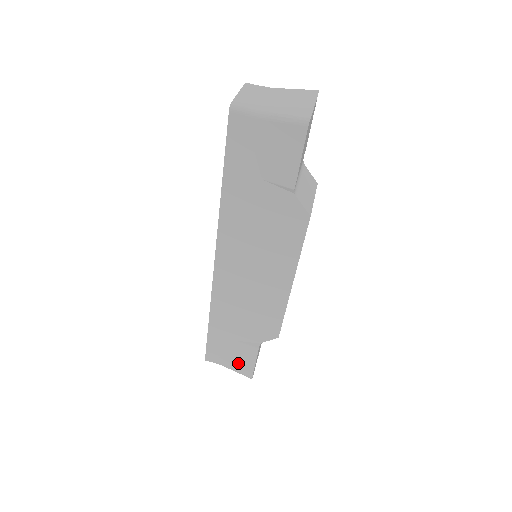
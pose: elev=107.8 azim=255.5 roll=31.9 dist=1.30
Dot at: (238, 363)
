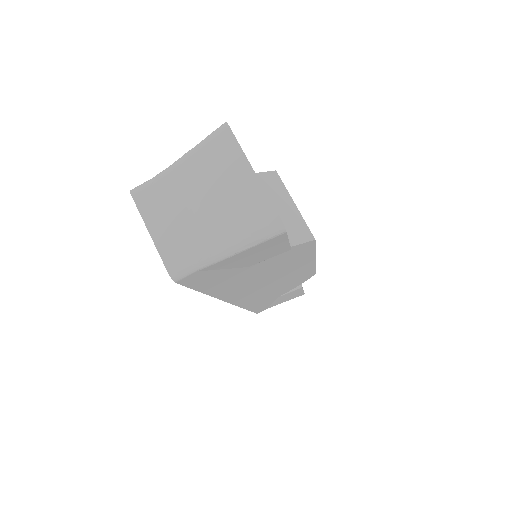
Dot at: occluded
